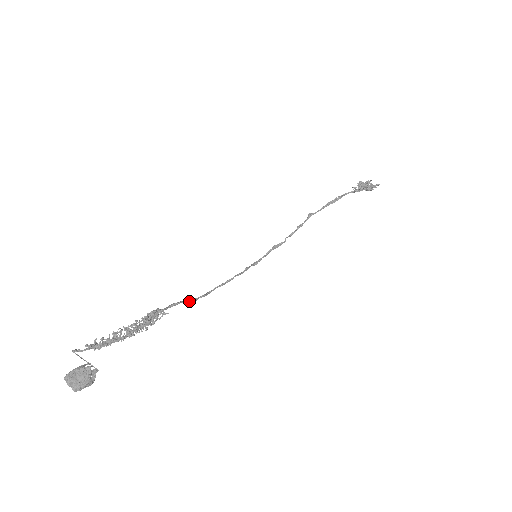
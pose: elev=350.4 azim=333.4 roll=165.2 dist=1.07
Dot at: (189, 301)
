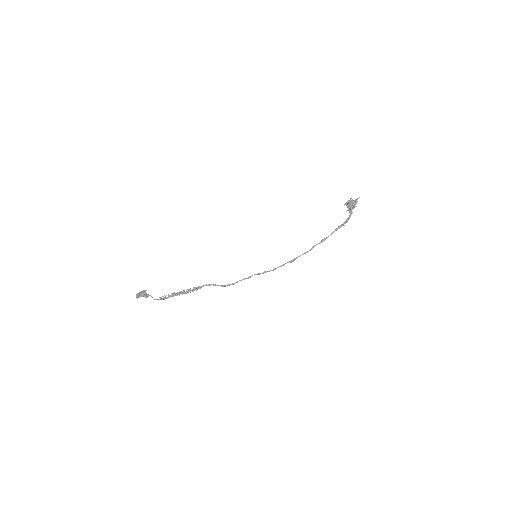
Dot at: occluded
